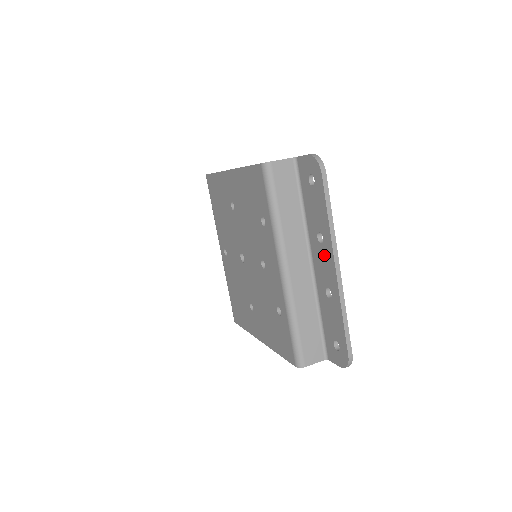
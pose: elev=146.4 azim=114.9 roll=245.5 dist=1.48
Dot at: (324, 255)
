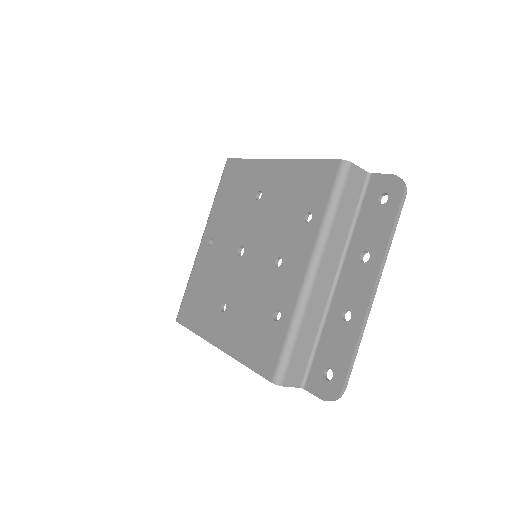
Dot at: (362, 275)
